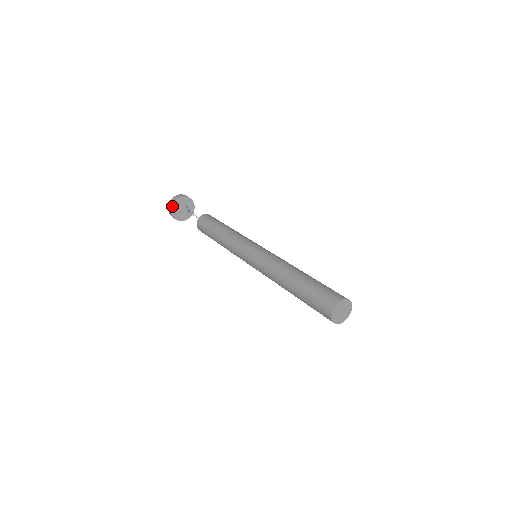
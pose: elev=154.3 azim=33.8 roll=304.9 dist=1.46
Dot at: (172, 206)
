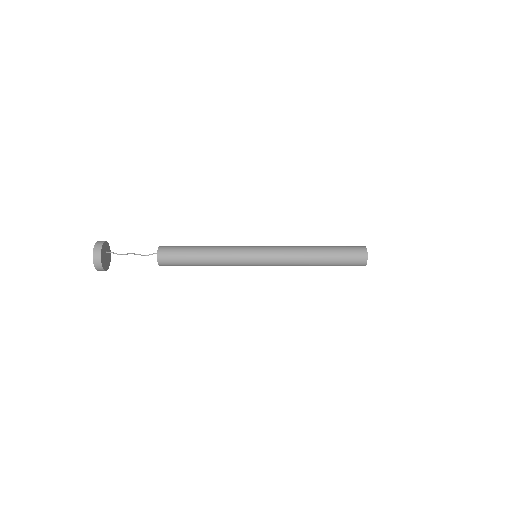
Dot at: (101, 260)
